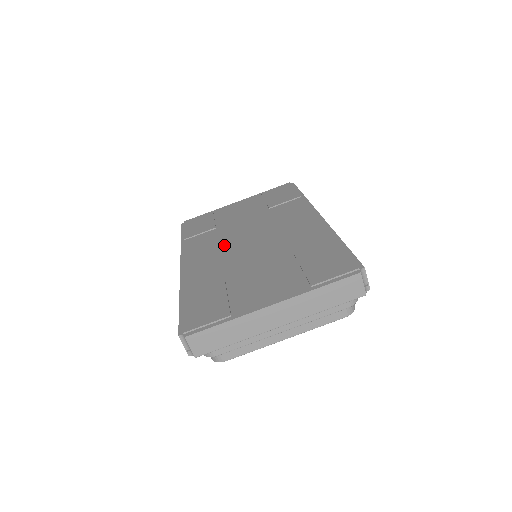
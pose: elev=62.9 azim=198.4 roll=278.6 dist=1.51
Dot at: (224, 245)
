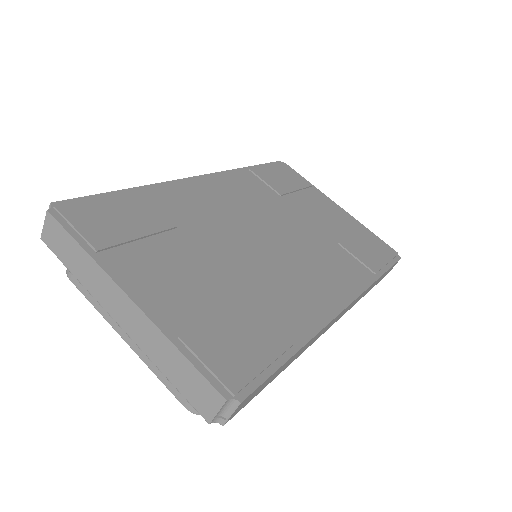
Dot at: (249, 211)
